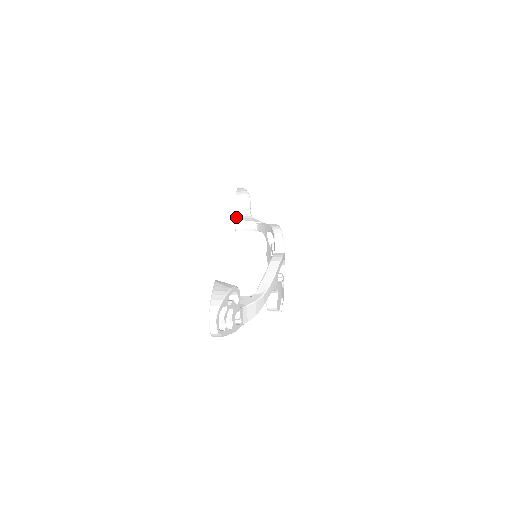
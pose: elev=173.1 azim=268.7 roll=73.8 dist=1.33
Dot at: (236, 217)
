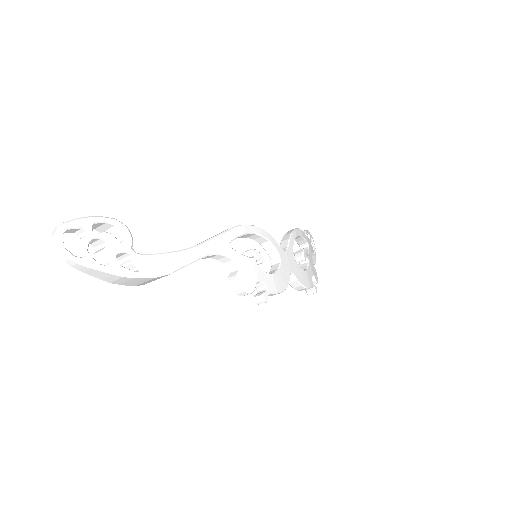
Dot at: occluded
